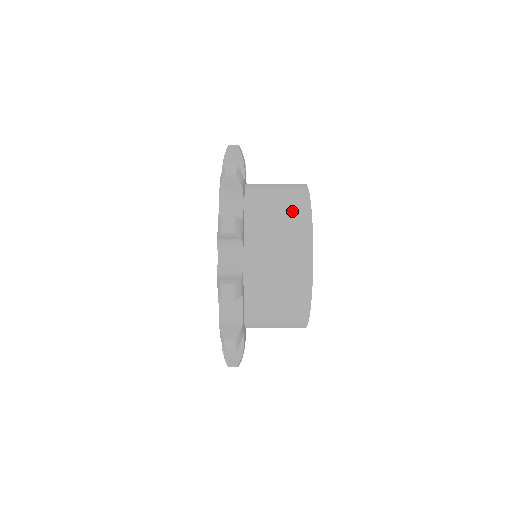
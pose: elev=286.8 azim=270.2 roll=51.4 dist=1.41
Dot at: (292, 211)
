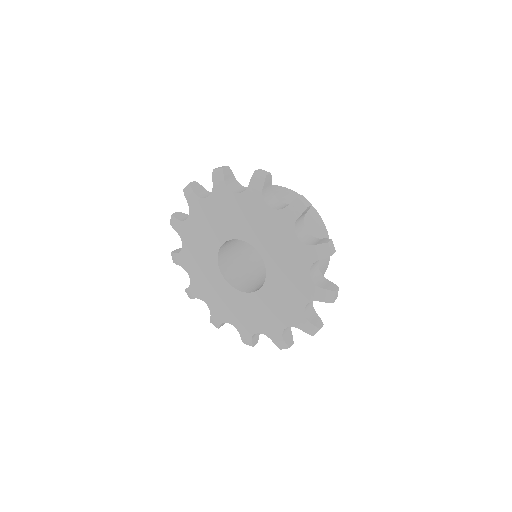
Dot at: occluded
